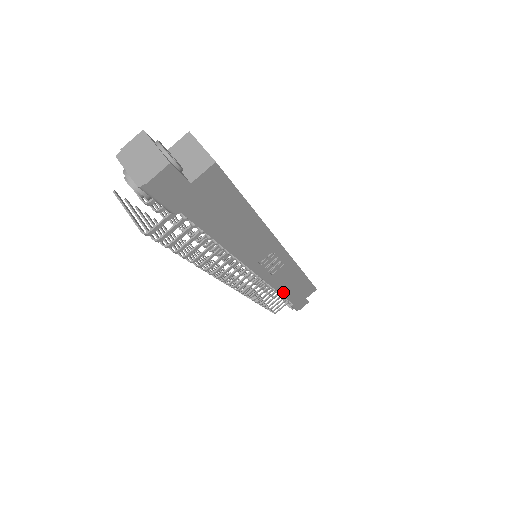
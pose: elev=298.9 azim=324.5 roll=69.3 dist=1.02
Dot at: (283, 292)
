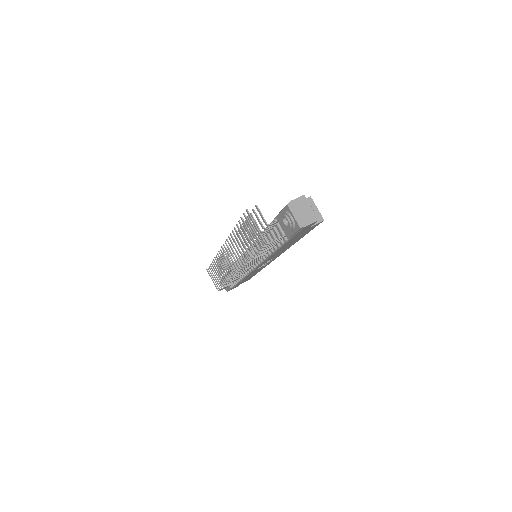
Dot at: (243, 279)
